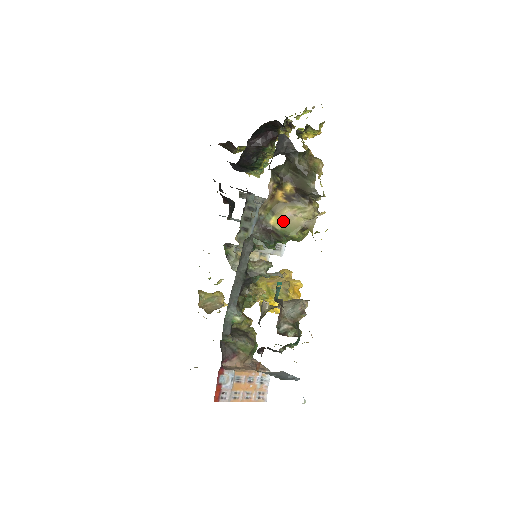
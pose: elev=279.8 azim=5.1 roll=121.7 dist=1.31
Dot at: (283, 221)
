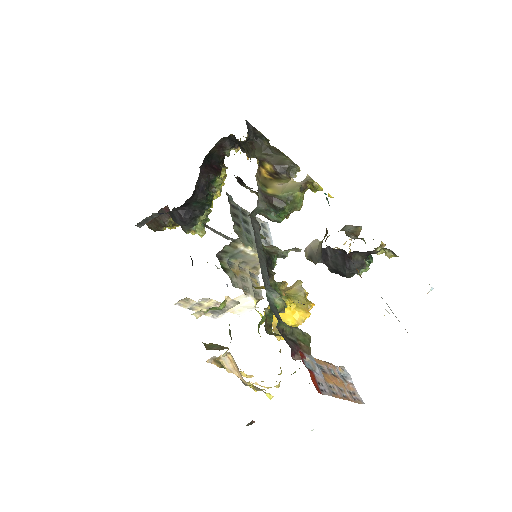
Dot at: (279, 189)
